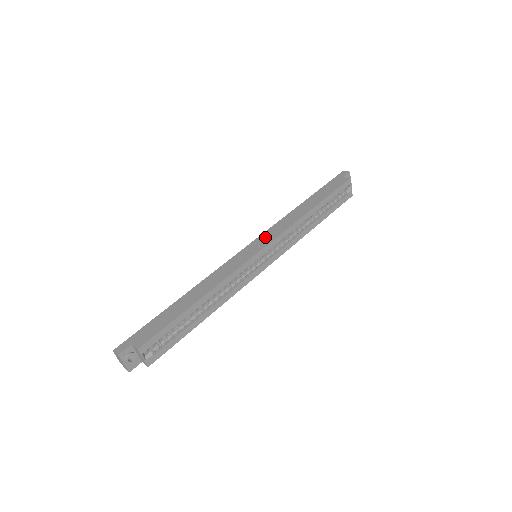
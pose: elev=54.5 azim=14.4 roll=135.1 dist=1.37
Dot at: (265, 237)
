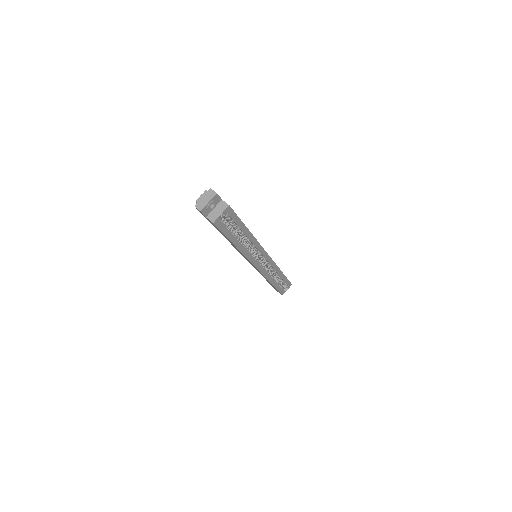
Dot at: occluded
